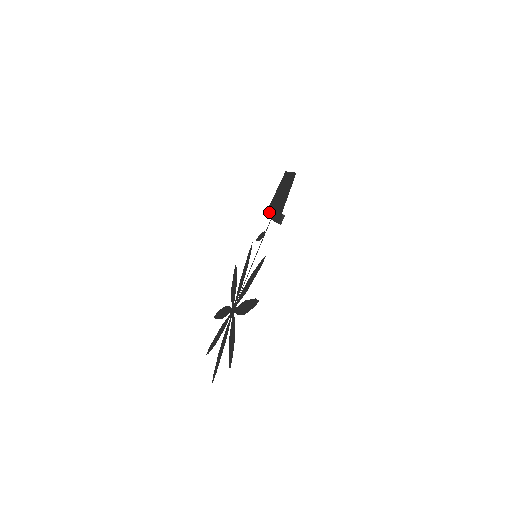
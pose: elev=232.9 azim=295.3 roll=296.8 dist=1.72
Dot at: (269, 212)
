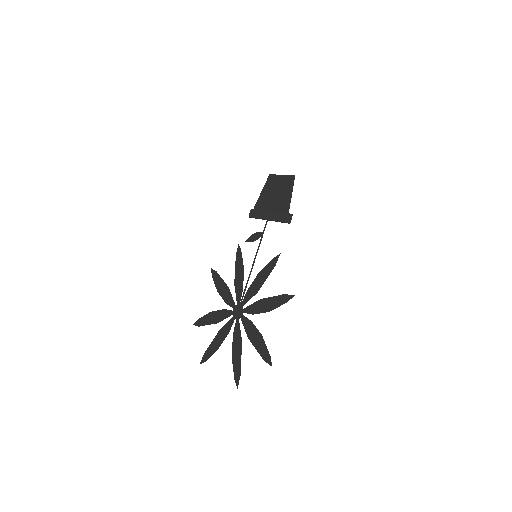
Dot at: (259, 213)
